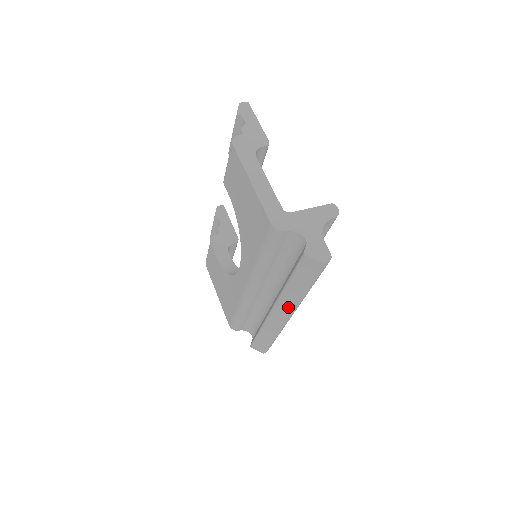
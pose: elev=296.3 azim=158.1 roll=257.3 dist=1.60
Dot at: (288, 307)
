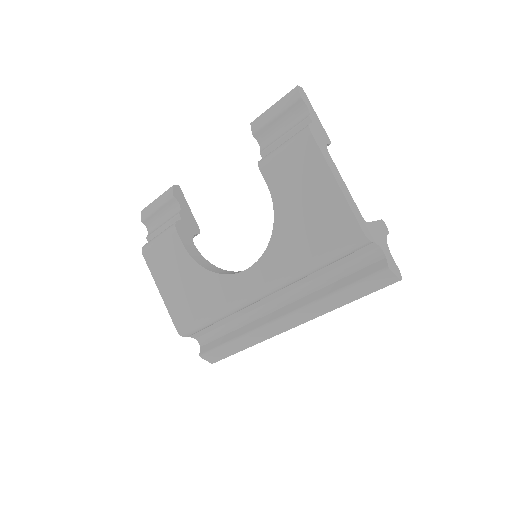
Dot at: (307, 317)
